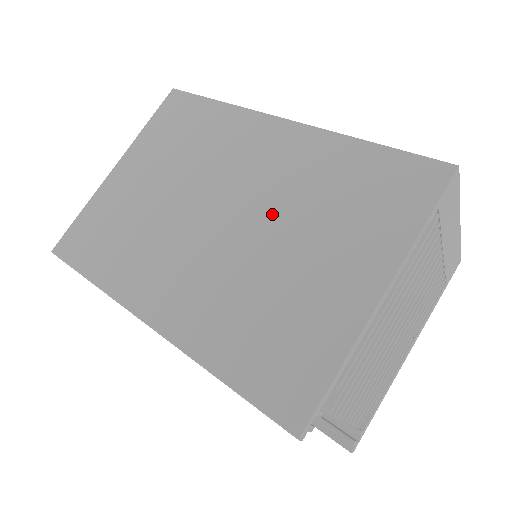
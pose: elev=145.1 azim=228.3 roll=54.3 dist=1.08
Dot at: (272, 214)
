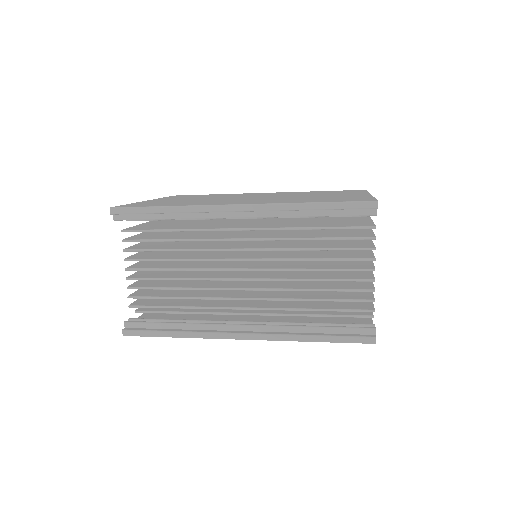
Dot at: (288, 195)
